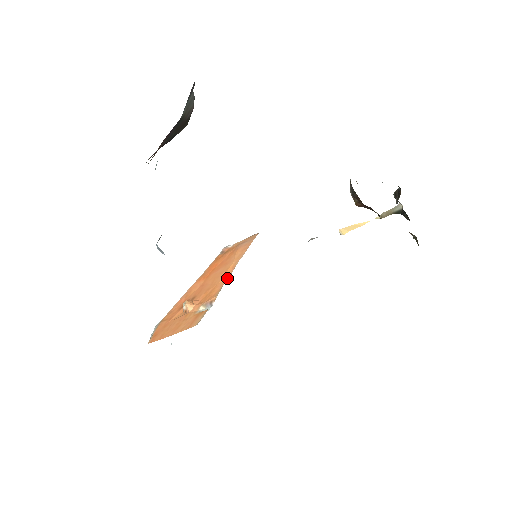
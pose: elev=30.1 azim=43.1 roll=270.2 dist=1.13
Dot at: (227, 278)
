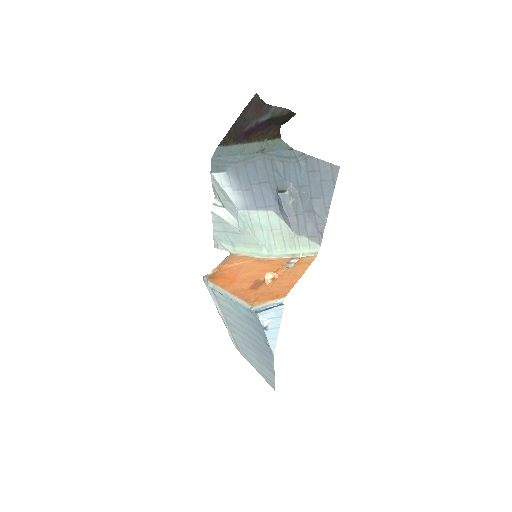
Dot at: (267, 260)
